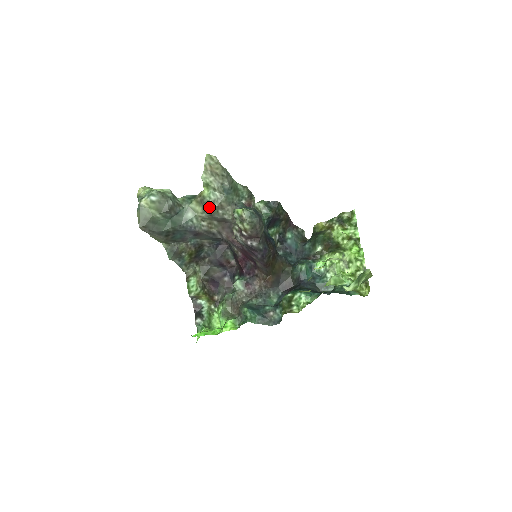
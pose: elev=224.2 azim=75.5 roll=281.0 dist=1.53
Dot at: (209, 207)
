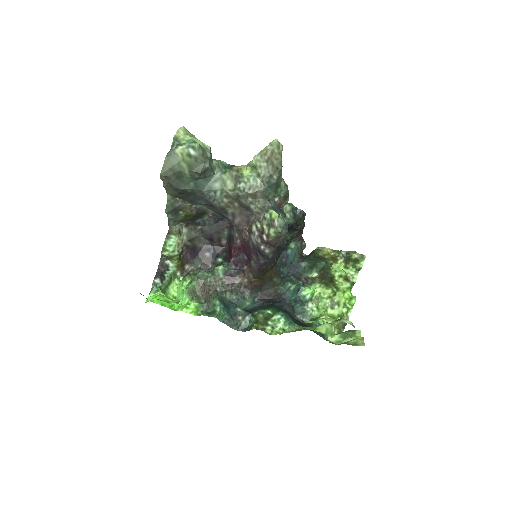
Dot at: (242, 189)
